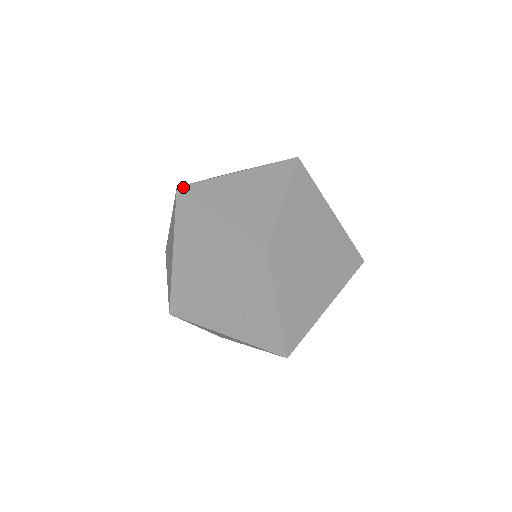
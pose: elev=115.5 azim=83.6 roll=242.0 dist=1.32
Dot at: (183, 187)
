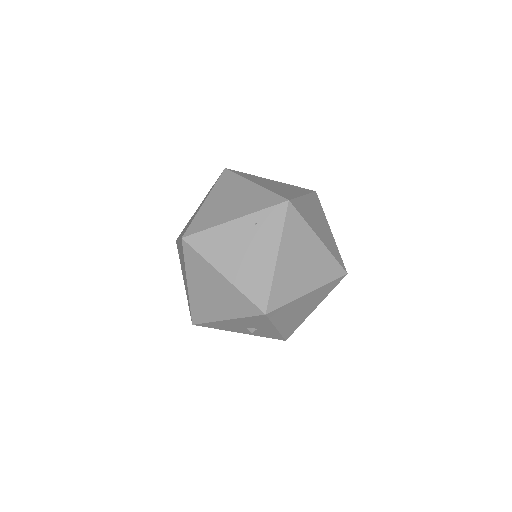
Dot at: (187, 238)
